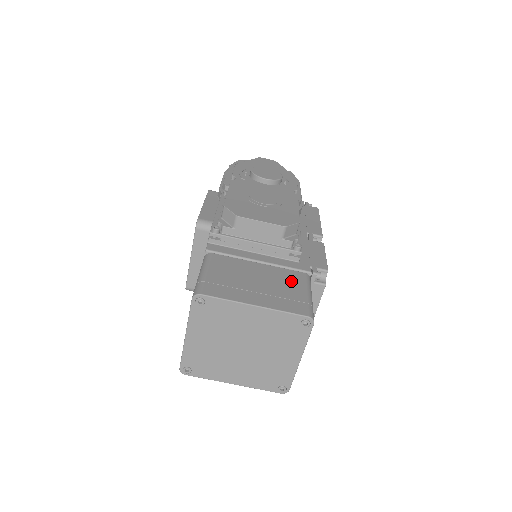
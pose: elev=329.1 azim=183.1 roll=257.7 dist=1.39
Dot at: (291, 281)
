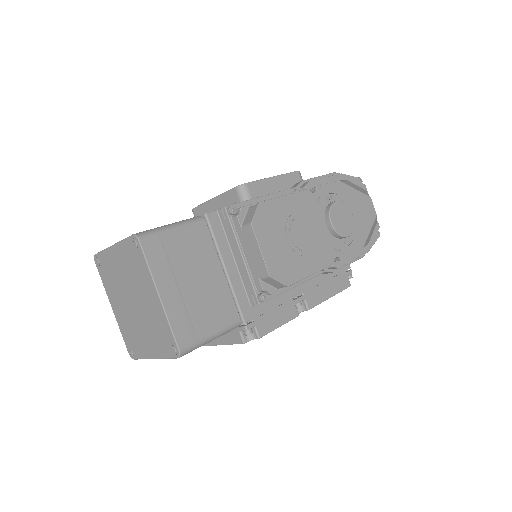
Dot at: (218, 312)
